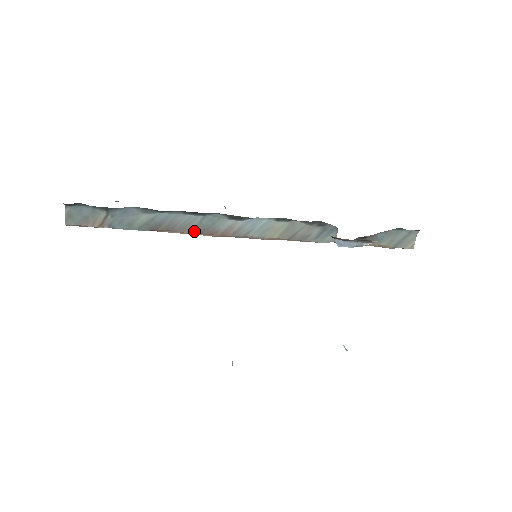
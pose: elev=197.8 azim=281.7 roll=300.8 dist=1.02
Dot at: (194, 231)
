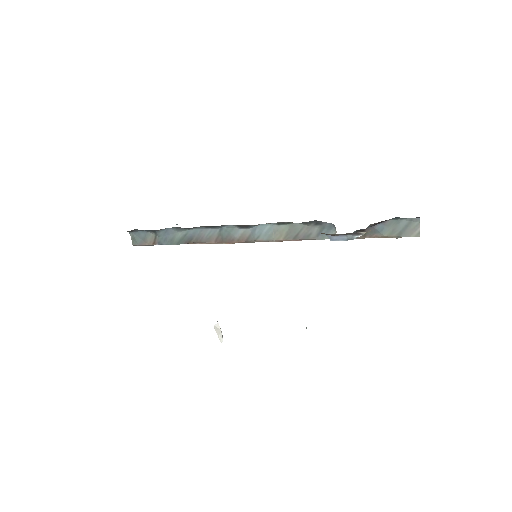
Dot at: (217, 241)
